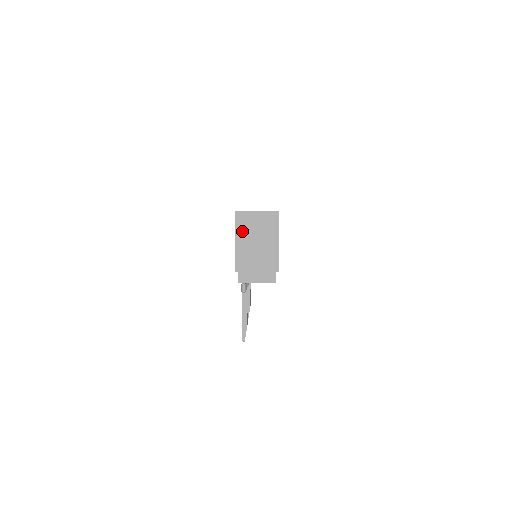
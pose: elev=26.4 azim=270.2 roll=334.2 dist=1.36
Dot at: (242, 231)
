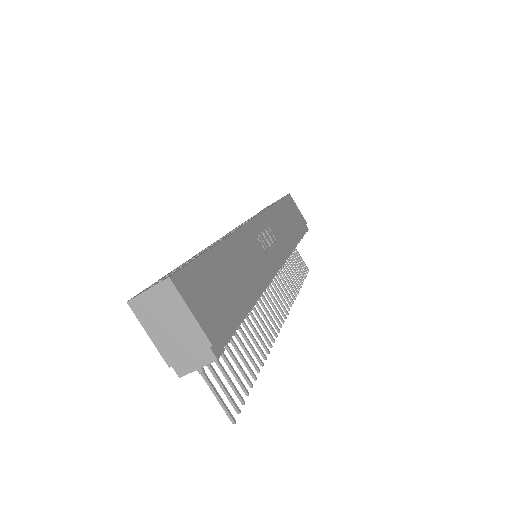
Dot at: (147, 320)
